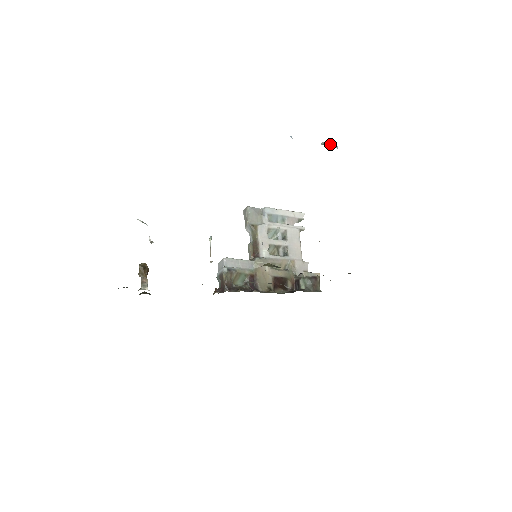
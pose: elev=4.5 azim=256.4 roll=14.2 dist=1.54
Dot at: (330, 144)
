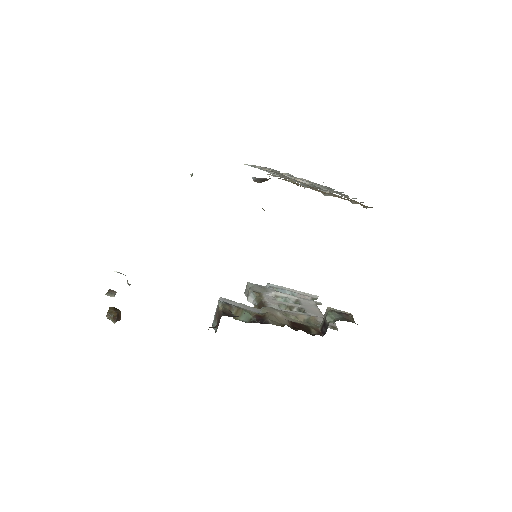
Dot at: occluded
